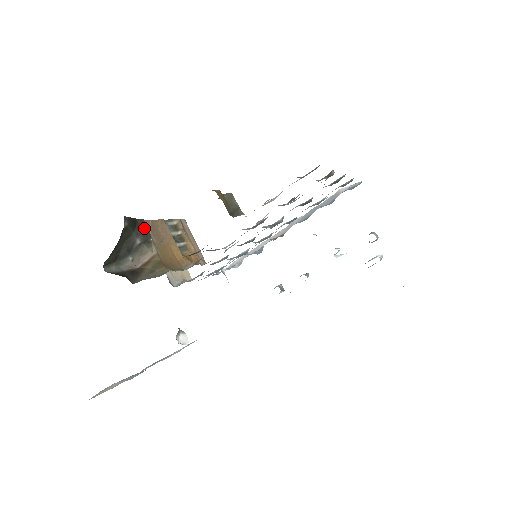
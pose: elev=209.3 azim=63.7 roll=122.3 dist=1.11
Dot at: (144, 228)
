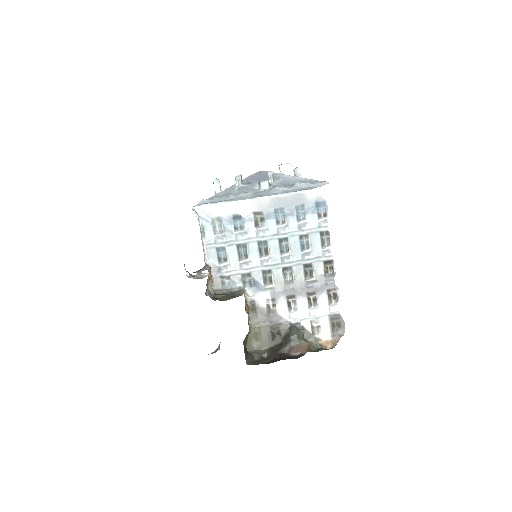
Dot at: occluded
